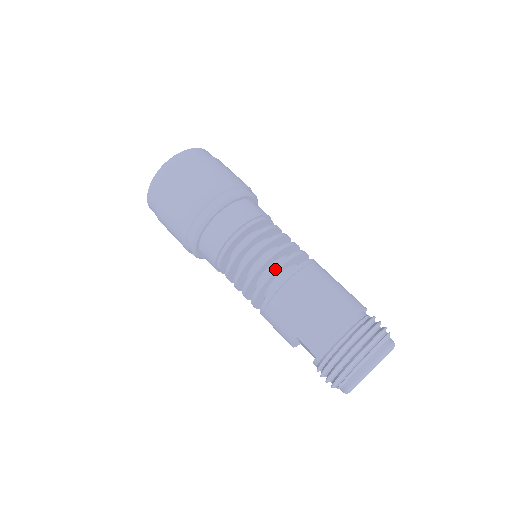
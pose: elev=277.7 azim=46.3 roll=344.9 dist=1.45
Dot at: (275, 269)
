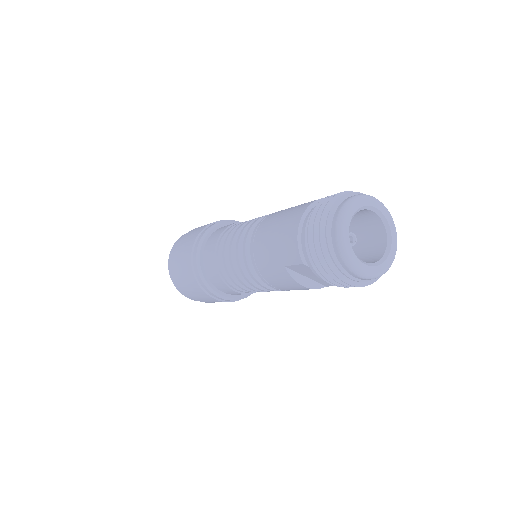
Dot at: (245, 237)
